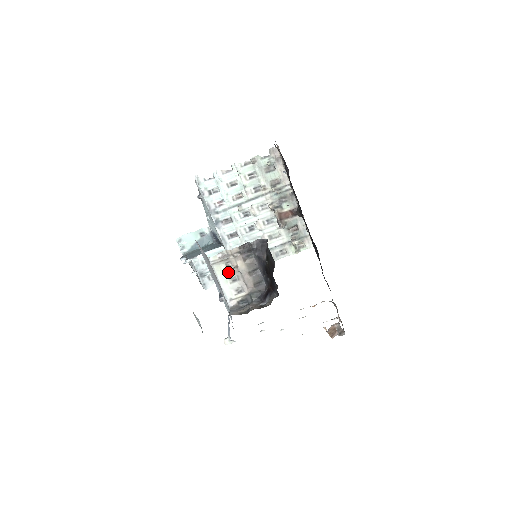
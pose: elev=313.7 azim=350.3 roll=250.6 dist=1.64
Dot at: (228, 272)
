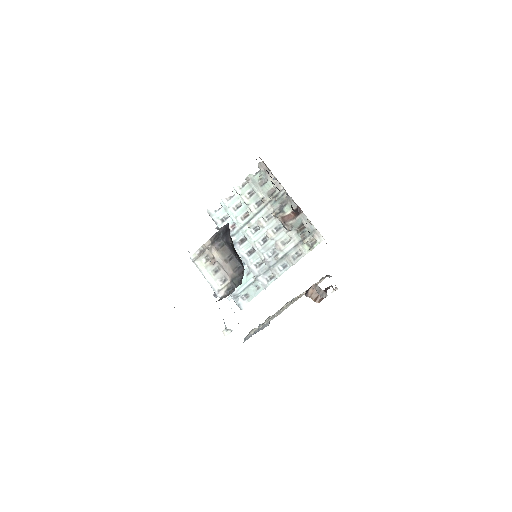
Dot at: (209, 265)
